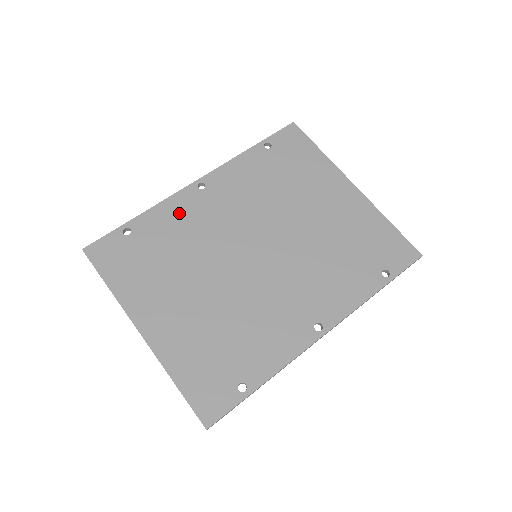
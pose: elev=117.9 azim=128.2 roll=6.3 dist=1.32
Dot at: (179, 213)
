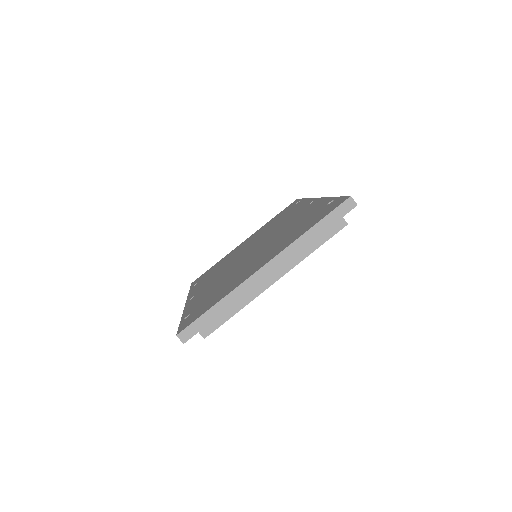
Dot at: (198, 298)
